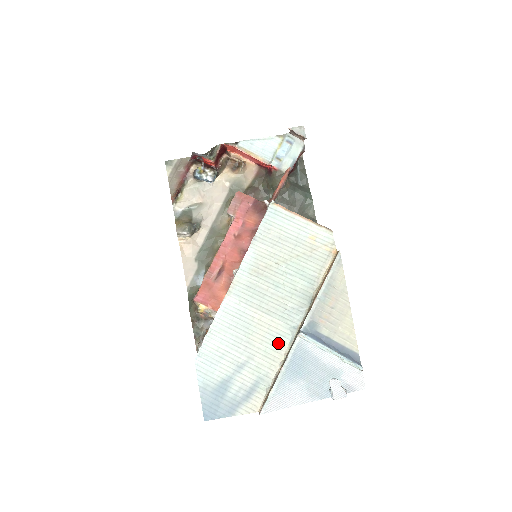
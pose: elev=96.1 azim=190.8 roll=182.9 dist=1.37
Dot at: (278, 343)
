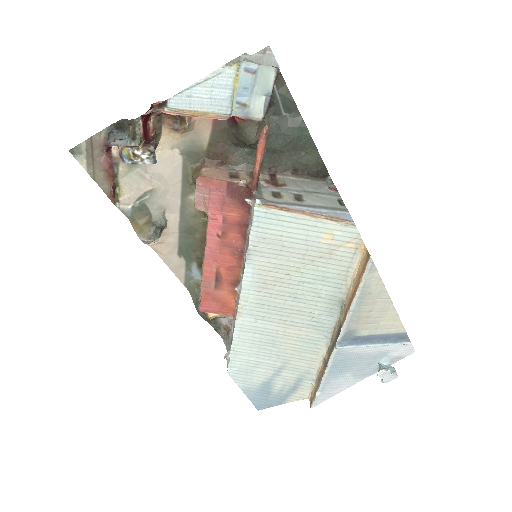
Dot at: (312, 347)
